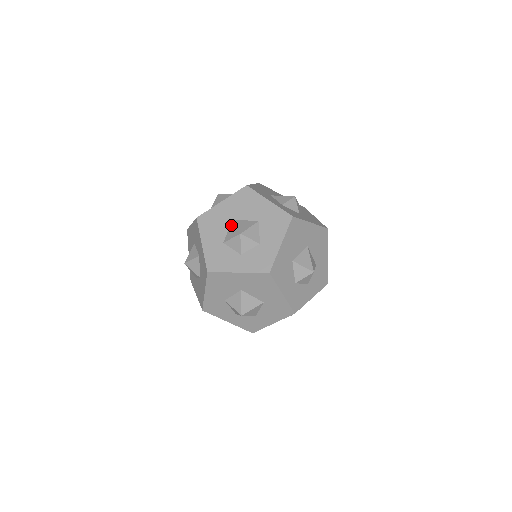
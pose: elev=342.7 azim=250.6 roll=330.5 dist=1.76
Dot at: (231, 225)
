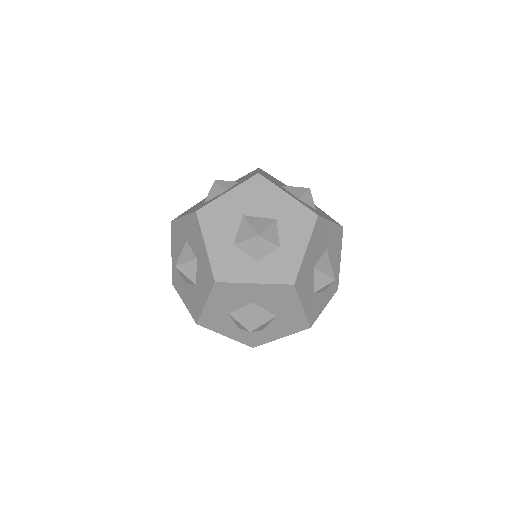
Dot at: (242, 223)
